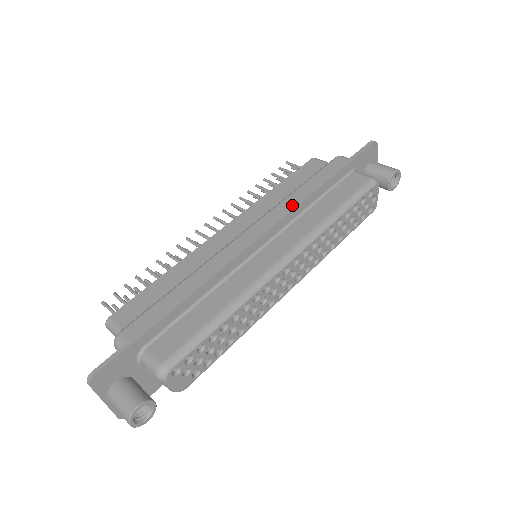
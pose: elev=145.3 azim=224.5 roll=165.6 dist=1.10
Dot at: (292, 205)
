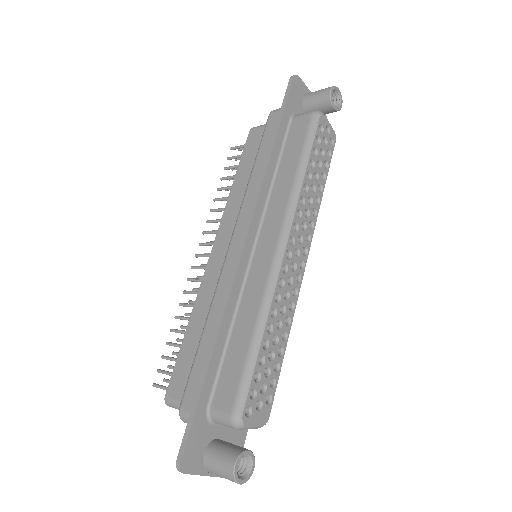
Dot at: (256, 190)
